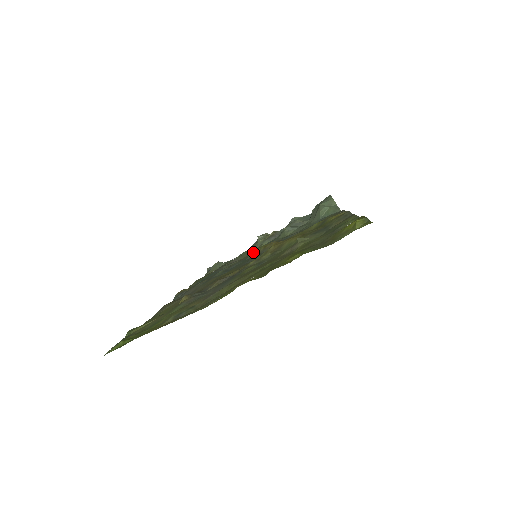
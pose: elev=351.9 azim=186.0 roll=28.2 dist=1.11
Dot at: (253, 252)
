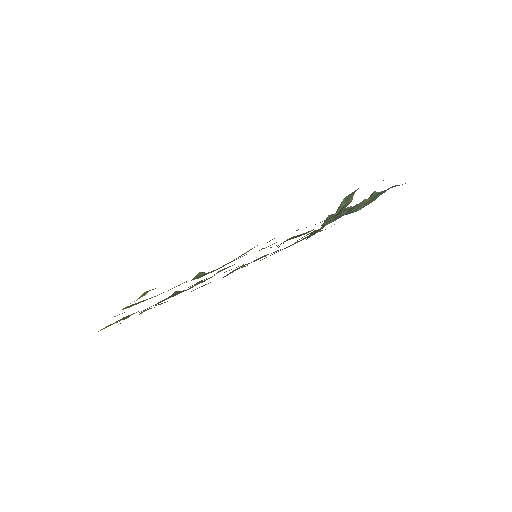
Dot at: (304, 236)
